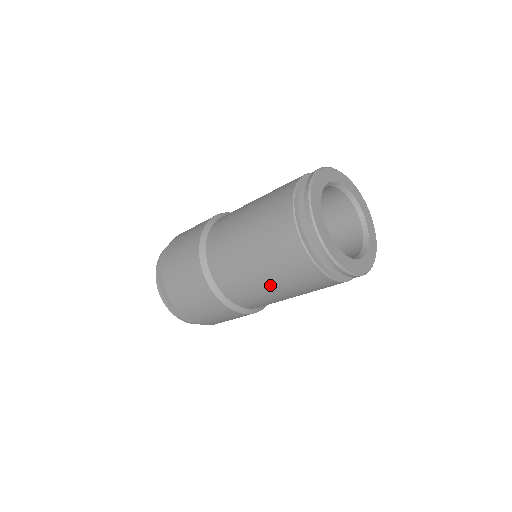
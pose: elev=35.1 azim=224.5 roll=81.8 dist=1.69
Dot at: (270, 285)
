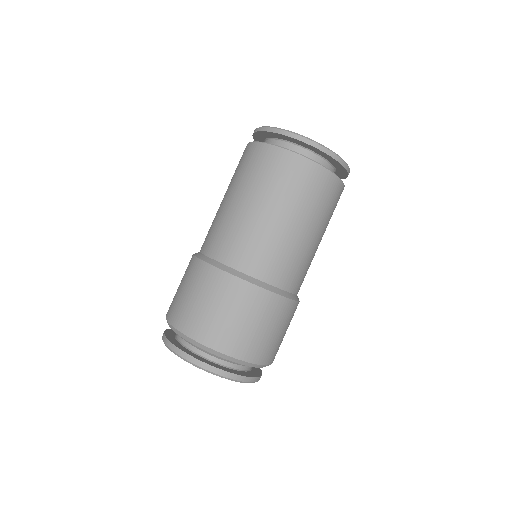
Dot at: (262, 209)
